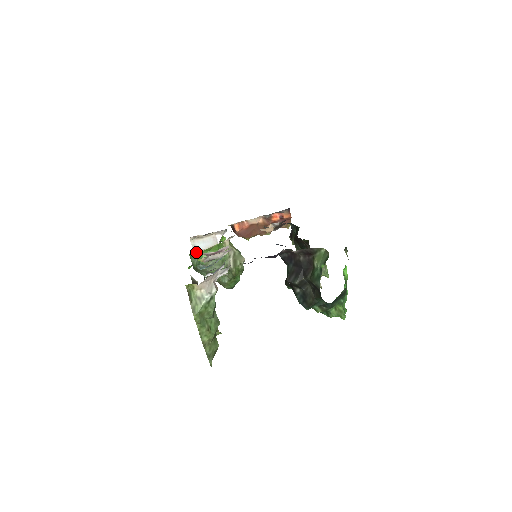
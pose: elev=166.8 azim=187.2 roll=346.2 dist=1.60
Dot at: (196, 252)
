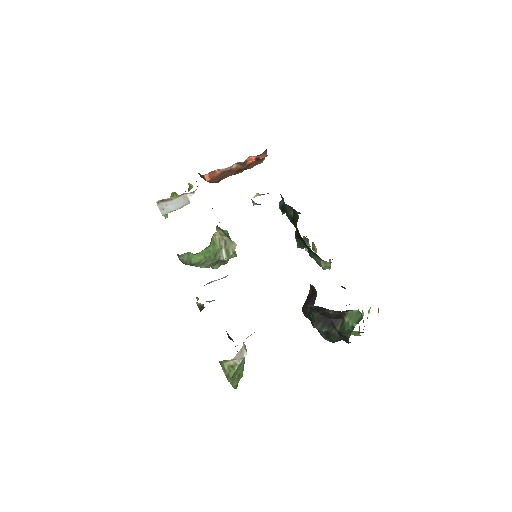
Dot at: (185, 253)
